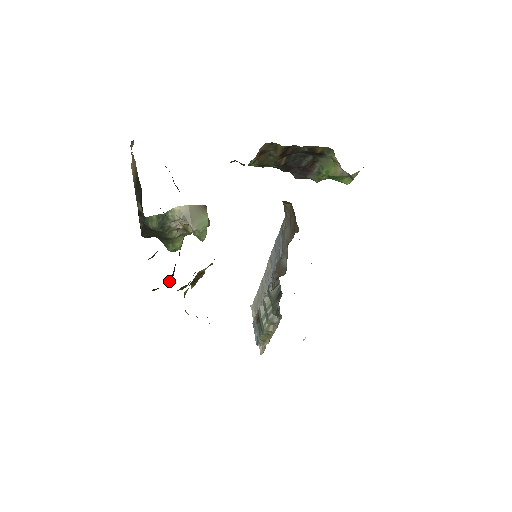
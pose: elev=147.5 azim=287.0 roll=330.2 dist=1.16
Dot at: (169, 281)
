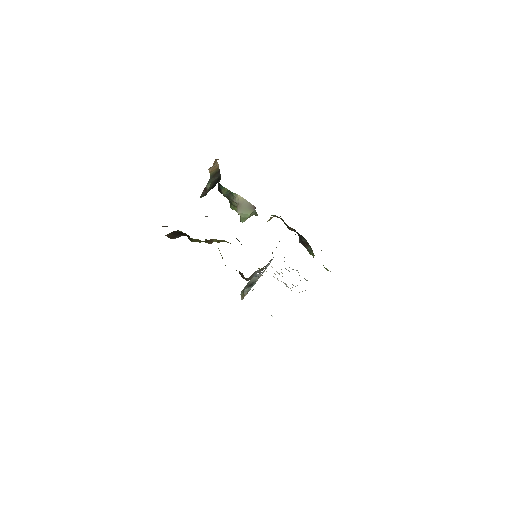
Dot at: (176, 237)
